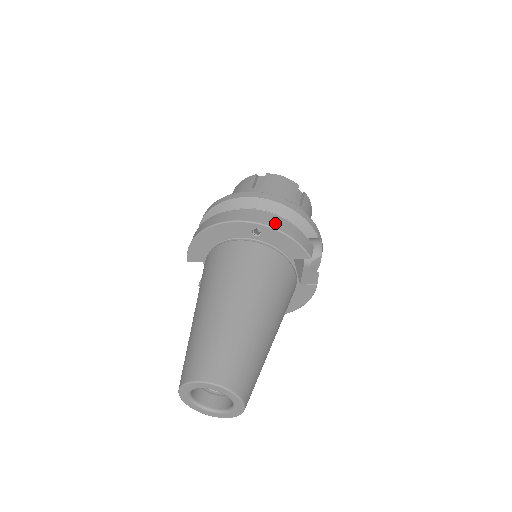
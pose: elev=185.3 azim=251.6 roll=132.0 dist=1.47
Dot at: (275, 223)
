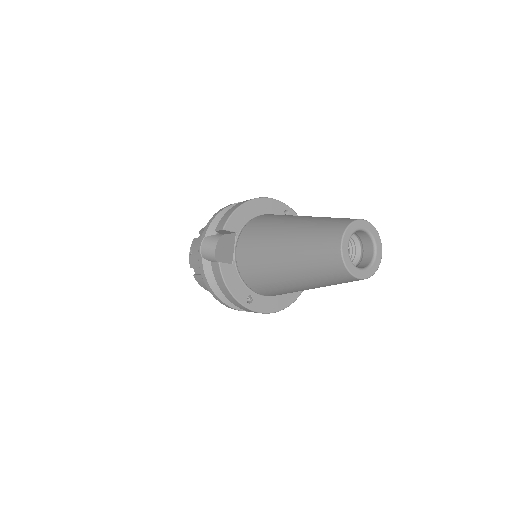
Dot at: occluded
